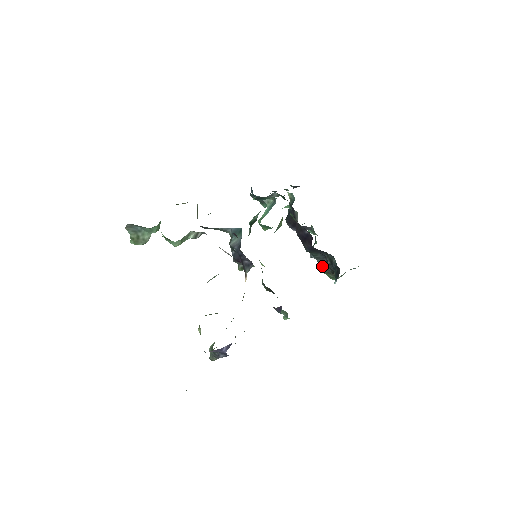
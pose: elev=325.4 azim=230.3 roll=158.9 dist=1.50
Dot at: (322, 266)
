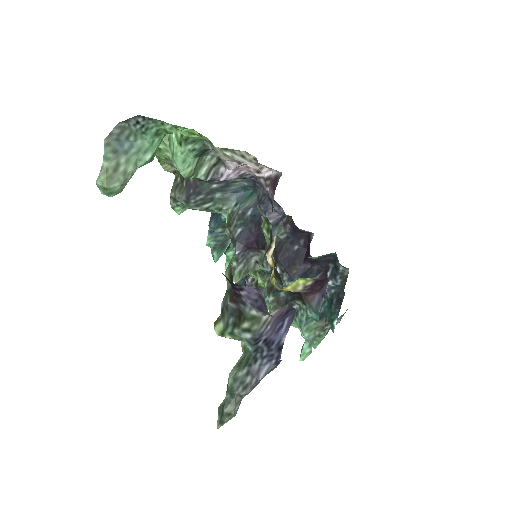
Dot at: occluded
